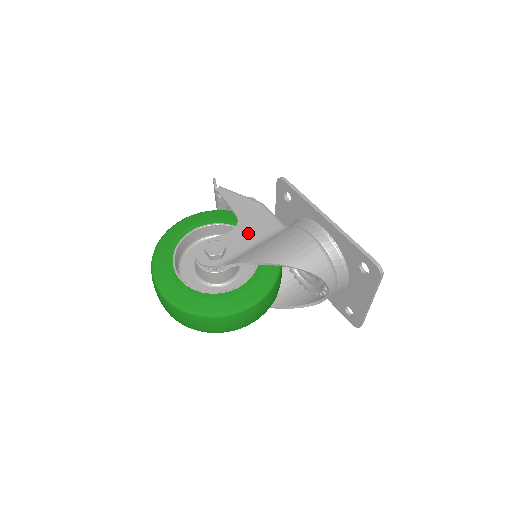
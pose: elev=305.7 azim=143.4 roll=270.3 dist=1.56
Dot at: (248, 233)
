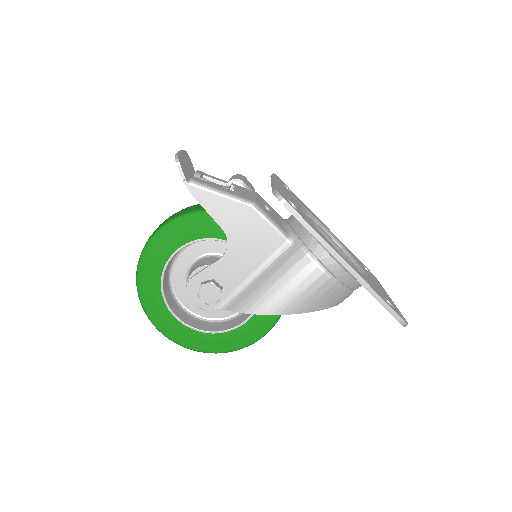
Dot at: (244, 258)
